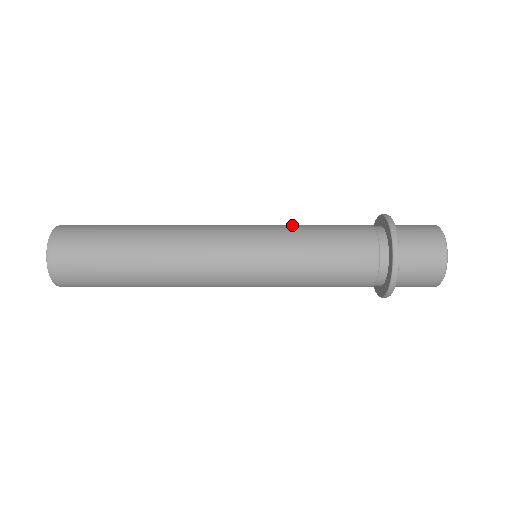
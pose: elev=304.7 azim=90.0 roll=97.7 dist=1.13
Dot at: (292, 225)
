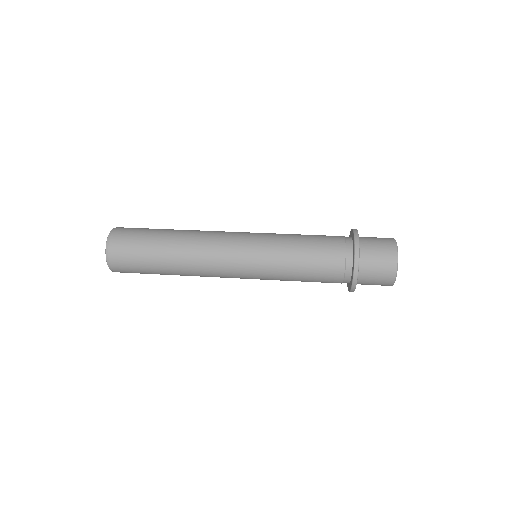
Dot at: occluded
